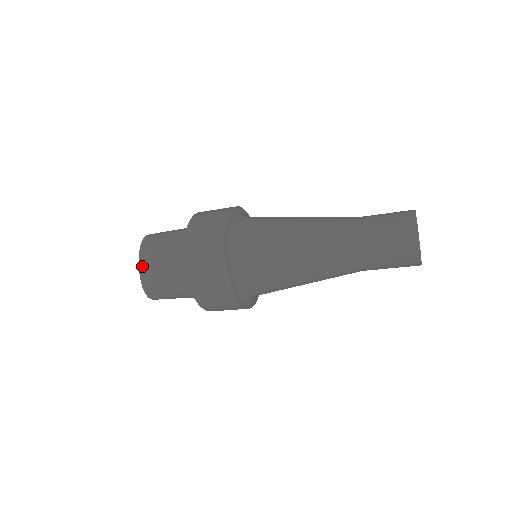
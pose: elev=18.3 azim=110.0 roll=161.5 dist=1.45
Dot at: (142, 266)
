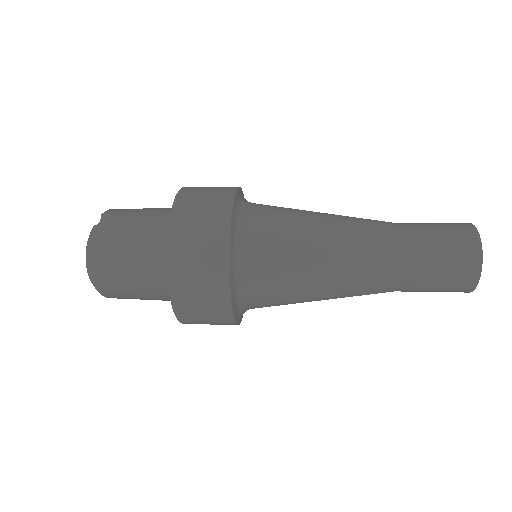
Dot at: (106, 295)
